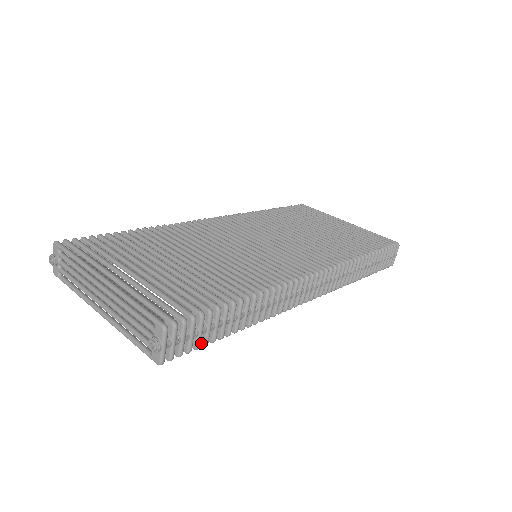
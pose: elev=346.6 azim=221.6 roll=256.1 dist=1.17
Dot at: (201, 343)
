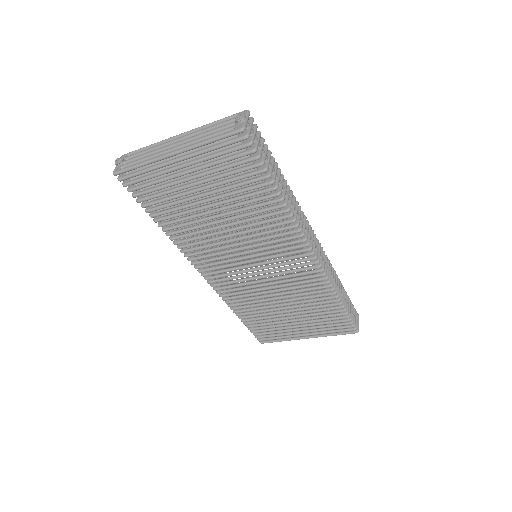
Dot at: (259, 162)
